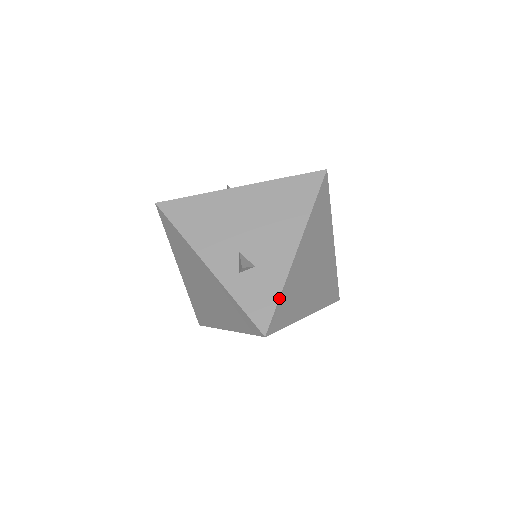
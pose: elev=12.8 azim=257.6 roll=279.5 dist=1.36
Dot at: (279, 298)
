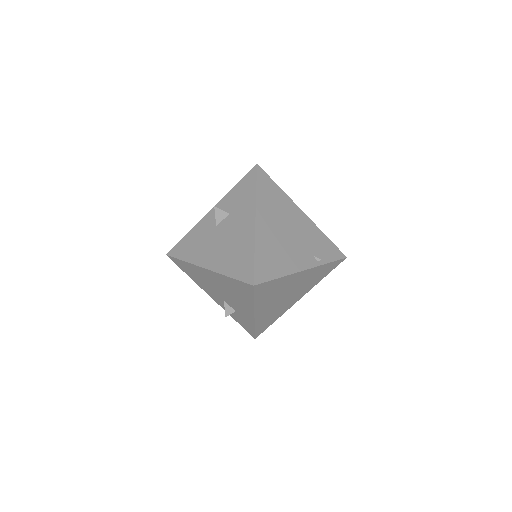
Dot at: (255, 330)
